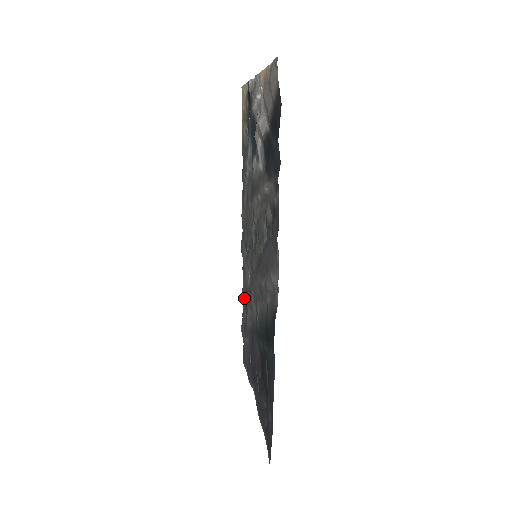
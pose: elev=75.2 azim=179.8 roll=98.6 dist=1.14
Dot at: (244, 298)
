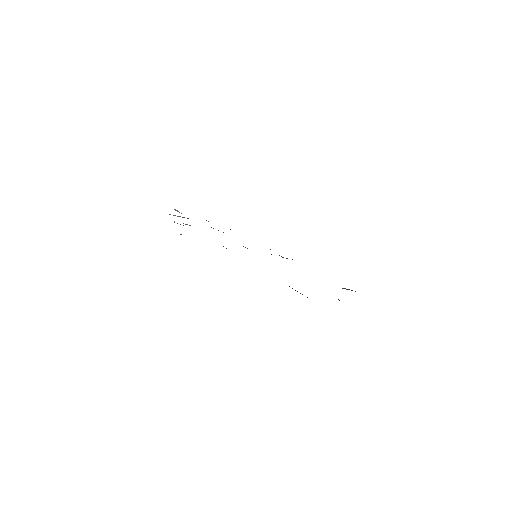
Dot at: occluded
